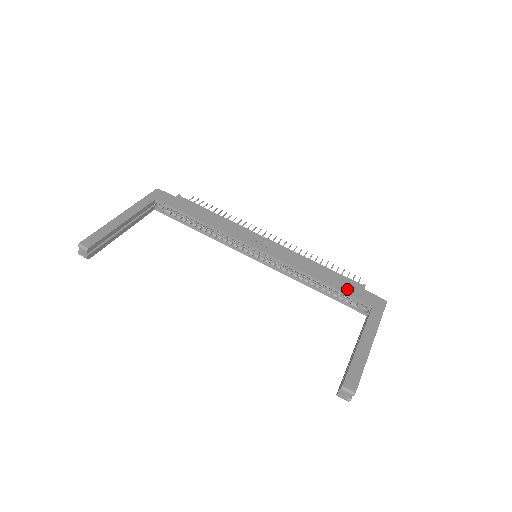
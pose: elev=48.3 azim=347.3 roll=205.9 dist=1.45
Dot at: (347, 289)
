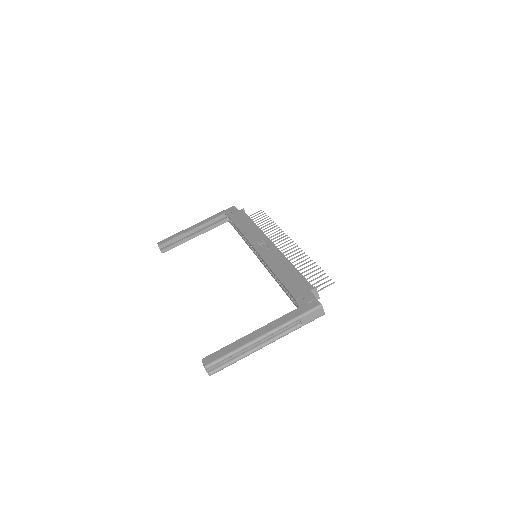
Dot at: (293, 288)
